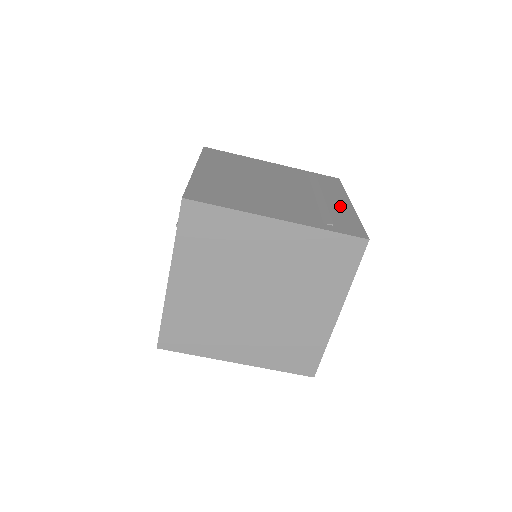
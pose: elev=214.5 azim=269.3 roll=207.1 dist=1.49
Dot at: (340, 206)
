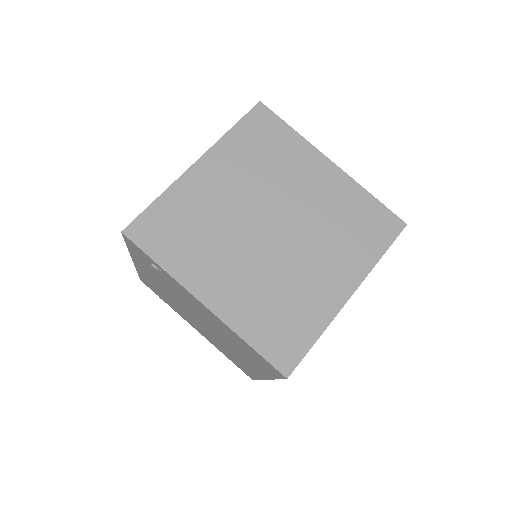
Dot at: occluded
